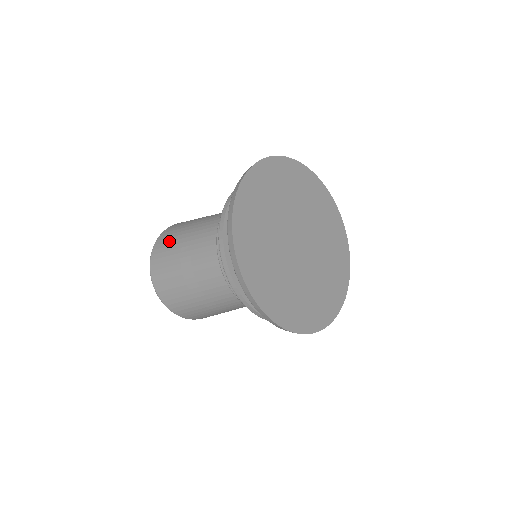
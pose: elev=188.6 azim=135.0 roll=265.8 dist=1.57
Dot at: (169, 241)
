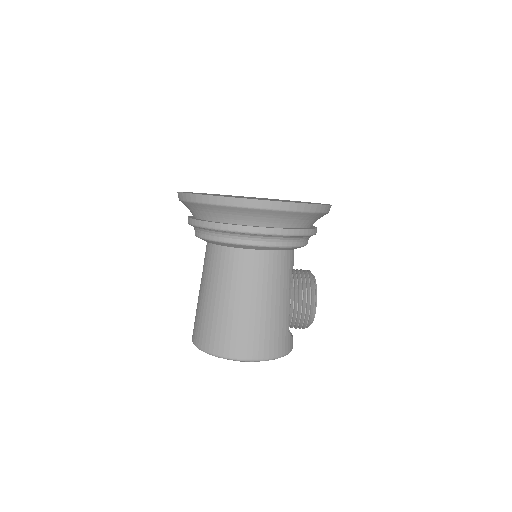
Dot at: occluded
